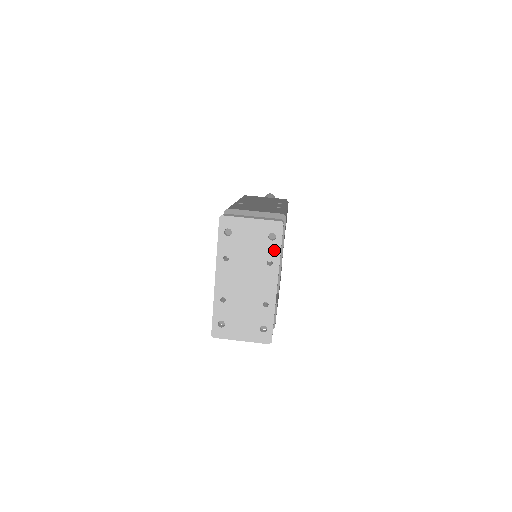
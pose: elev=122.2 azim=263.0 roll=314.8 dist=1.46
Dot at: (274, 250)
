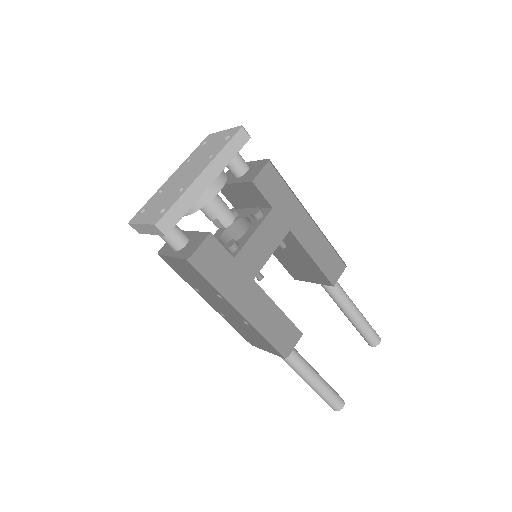
Dot at: (221, 146)
